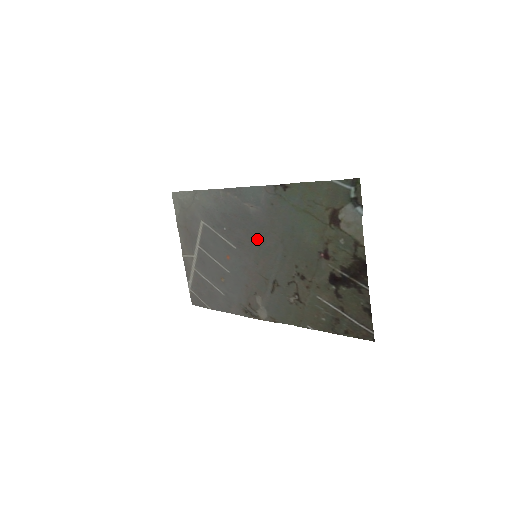
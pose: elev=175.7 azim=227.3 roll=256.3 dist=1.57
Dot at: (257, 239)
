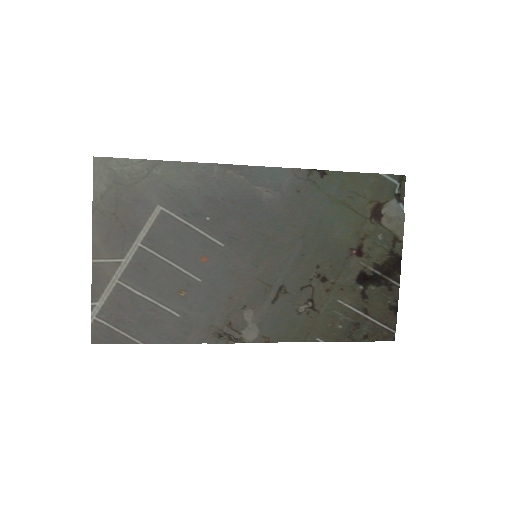
Dot at: (264, 234)
